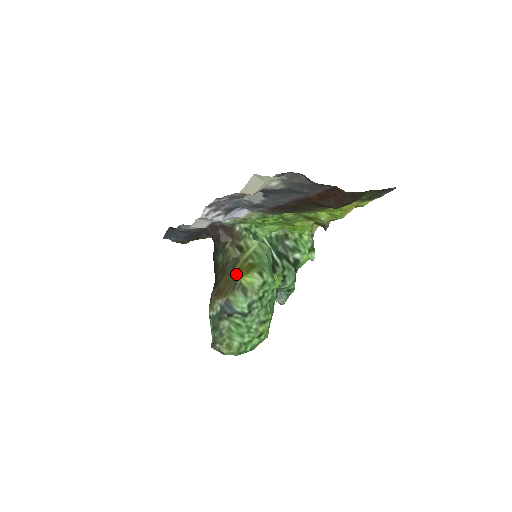
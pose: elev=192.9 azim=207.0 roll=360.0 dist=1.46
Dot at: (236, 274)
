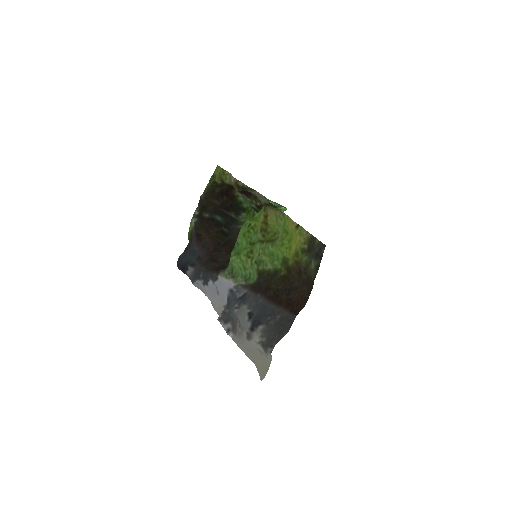
Dot at: occluded
